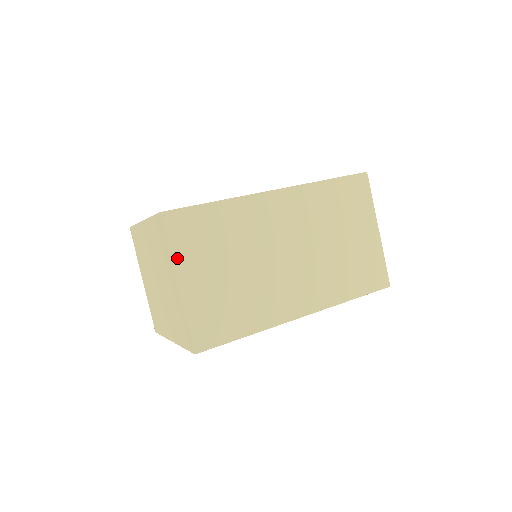
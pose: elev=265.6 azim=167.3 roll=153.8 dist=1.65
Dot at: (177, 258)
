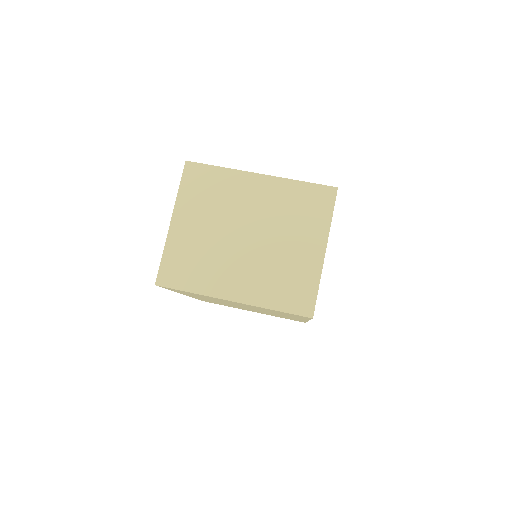
Dot at: occluded
